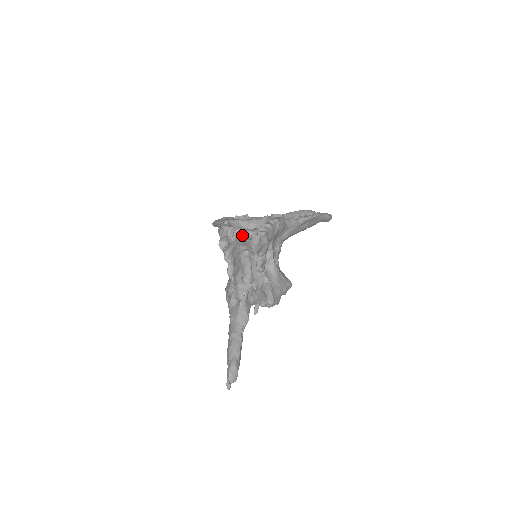
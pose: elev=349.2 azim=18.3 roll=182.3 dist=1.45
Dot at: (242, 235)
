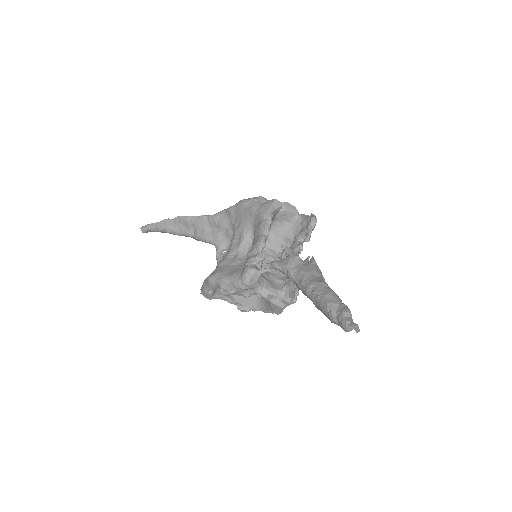
Dot at: (291, 210)
